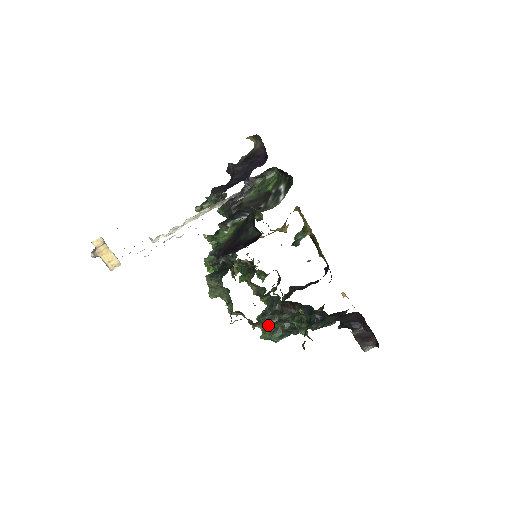
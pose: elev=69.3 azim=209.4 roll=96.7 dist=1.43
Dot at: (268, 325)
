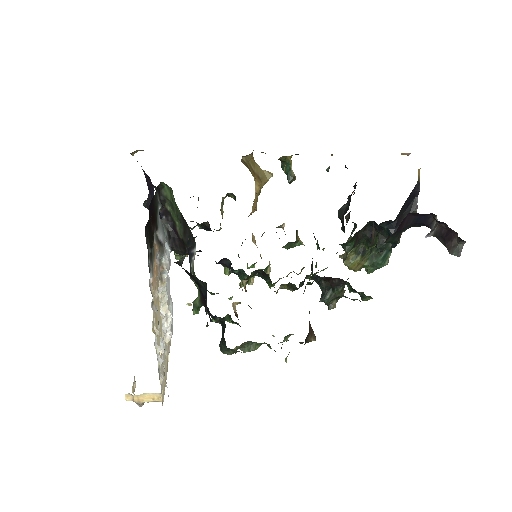
Dot at: occluded
